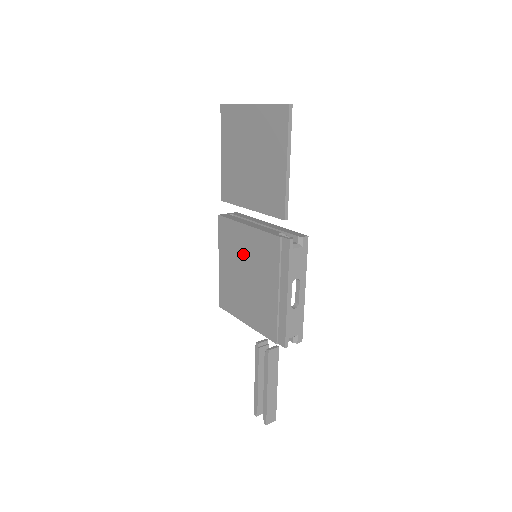
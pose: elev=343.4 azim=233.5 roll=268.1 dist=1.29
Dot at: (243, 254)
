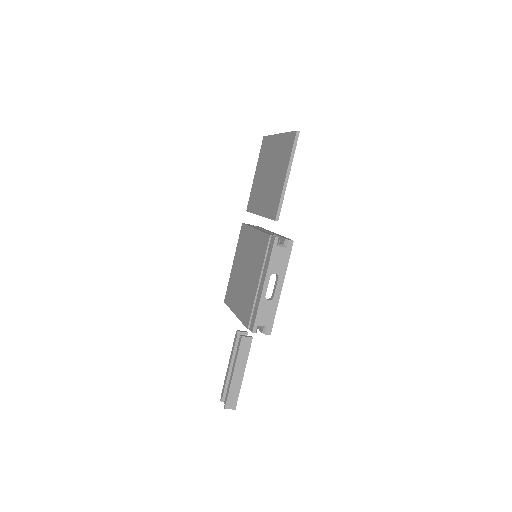
Dot at: (247, 253)
